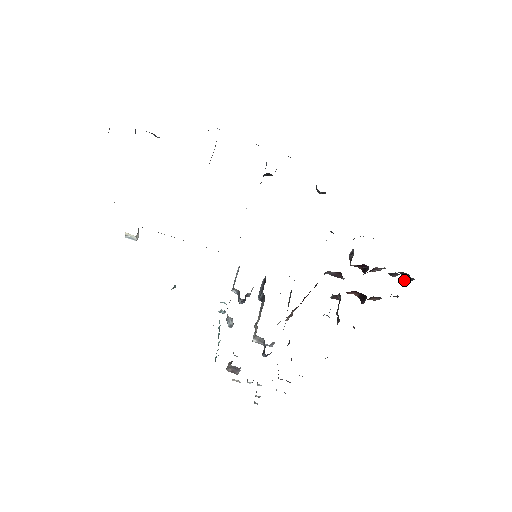
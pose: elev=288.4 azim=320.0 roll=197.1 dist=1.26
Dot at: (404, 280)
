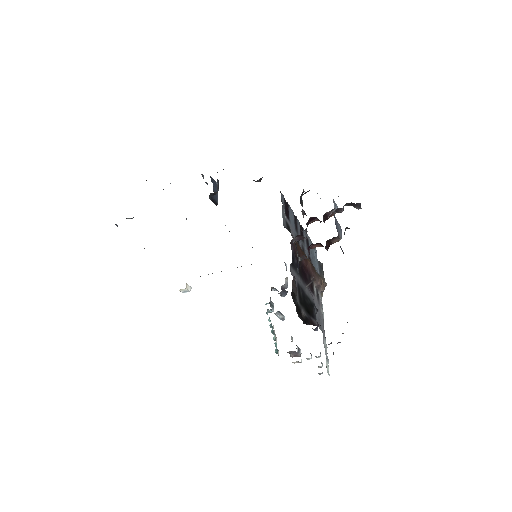
Dot at: (356, 208)
